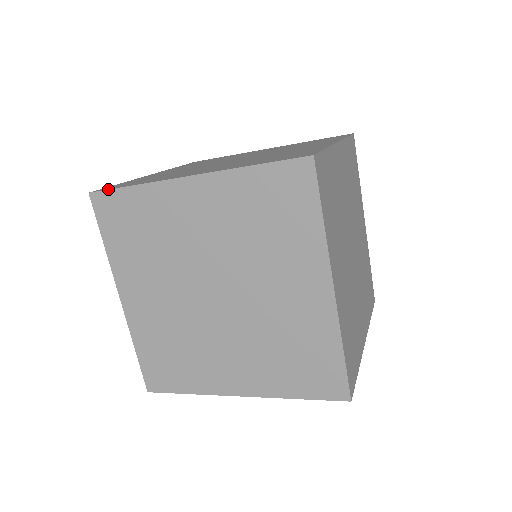
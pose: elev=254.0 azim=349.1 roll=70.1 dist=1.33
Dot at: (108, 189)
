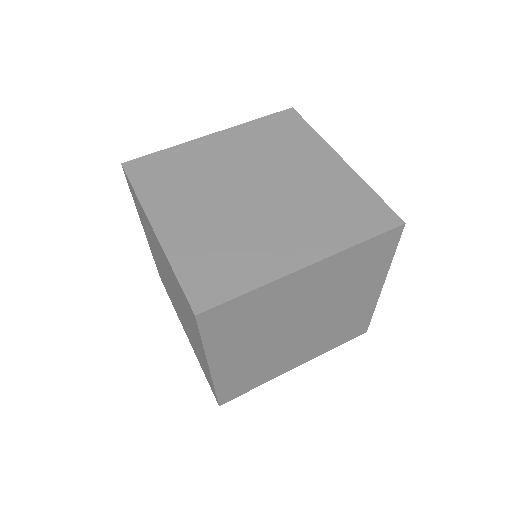
Dot at: (141, 157)
